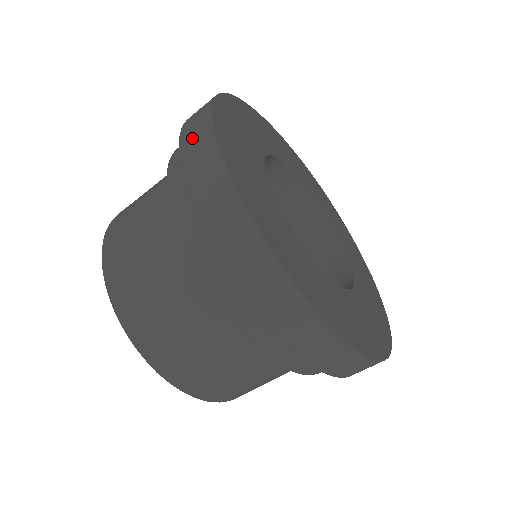
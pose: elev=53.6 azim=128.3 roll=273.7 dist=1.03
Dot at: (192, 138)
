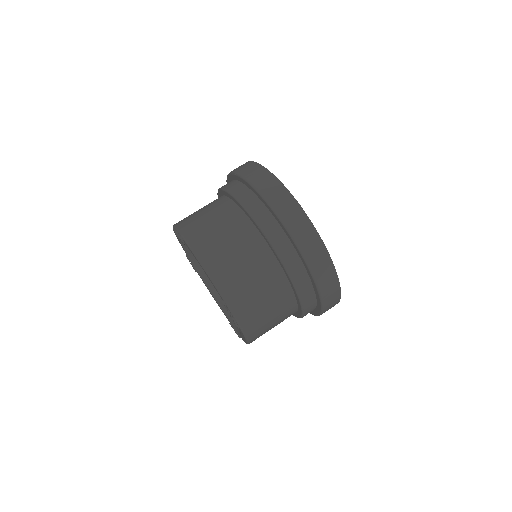
Dot at: (253, 173)
